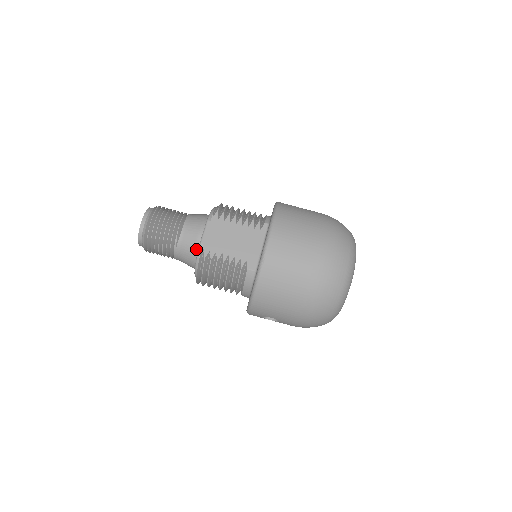
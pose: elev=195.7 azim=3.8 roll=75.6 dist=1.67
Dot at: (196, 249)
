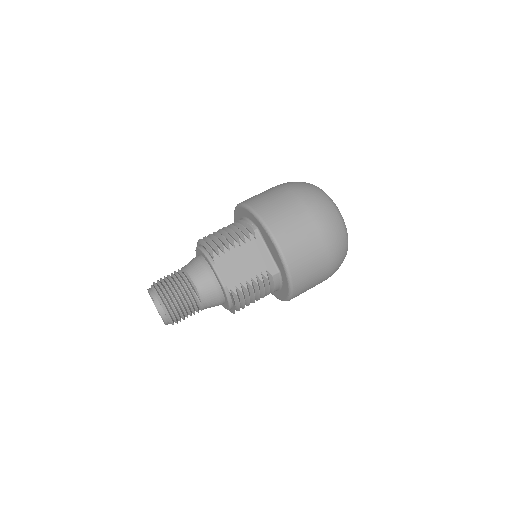
Dot at: (220, 293)
